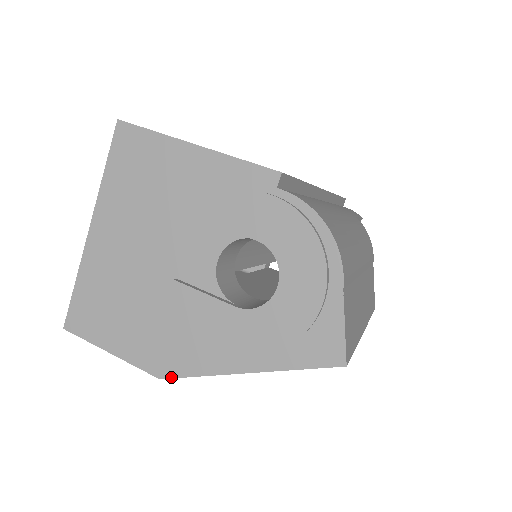
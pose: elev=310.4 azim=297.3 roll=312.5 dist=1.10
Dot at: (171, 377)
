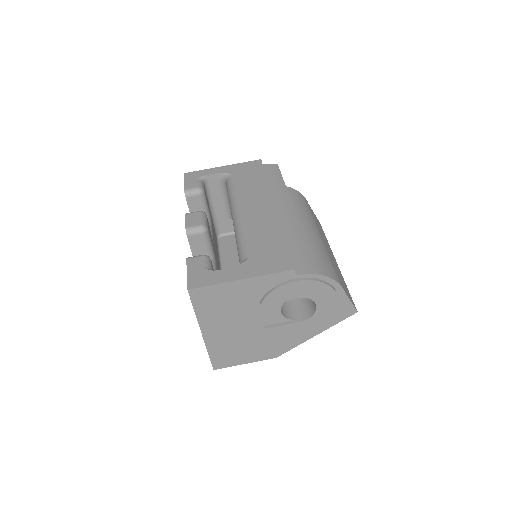
Dot at: occluded
